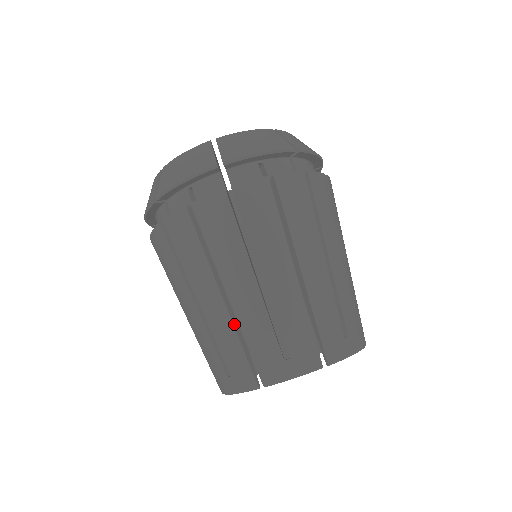
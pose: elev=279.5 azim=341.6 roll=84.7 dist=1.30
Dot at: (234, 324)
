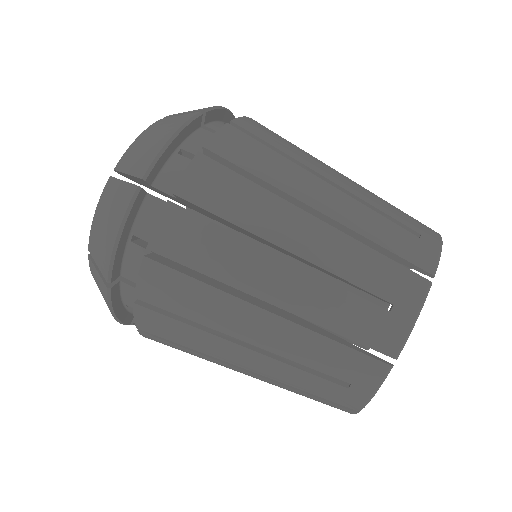
Dot at: (348, 237)
